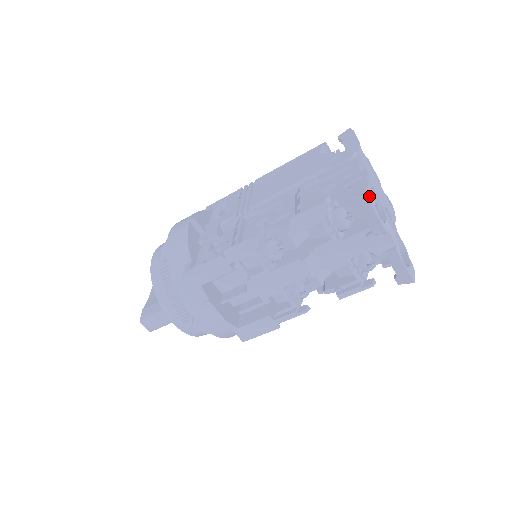
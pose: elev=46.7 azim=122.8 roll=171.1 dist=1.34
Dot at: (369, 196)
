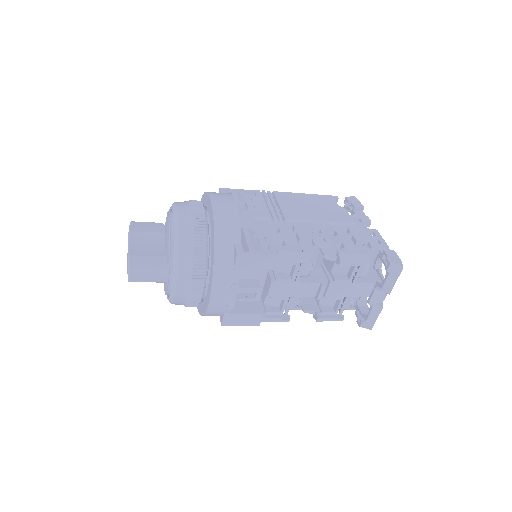
Dot at: (401, 268)
